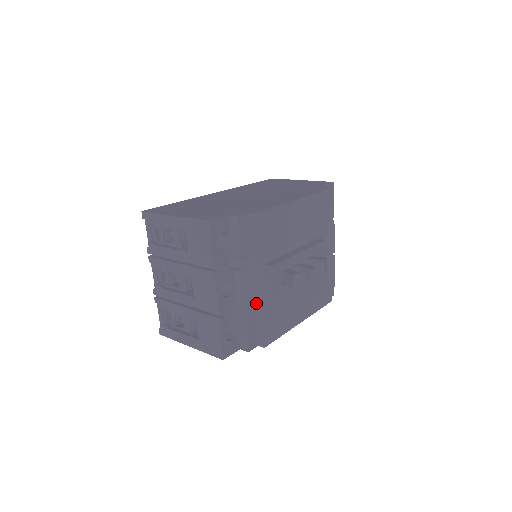
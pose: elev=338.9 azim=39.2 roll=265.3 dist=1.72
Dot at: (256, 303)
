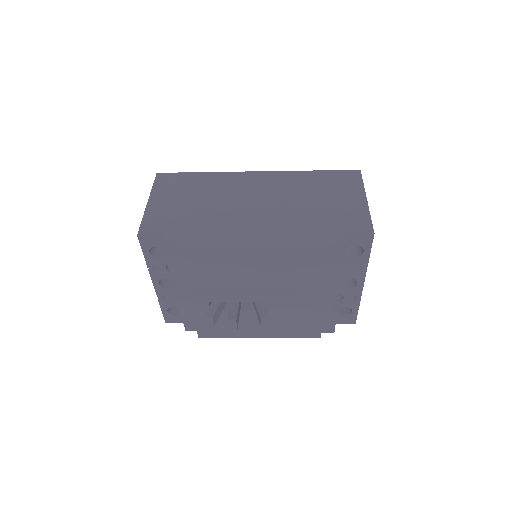
Dot at: occluded
